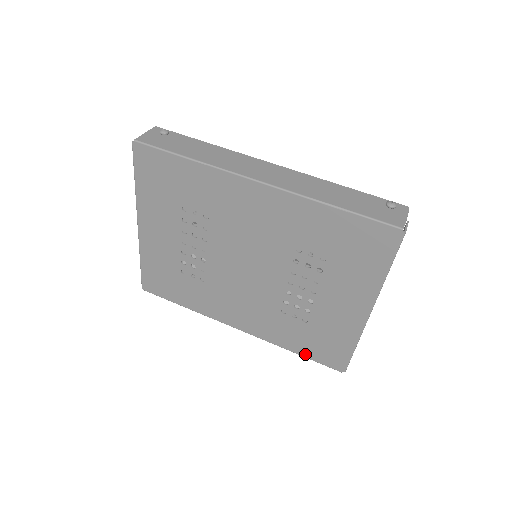
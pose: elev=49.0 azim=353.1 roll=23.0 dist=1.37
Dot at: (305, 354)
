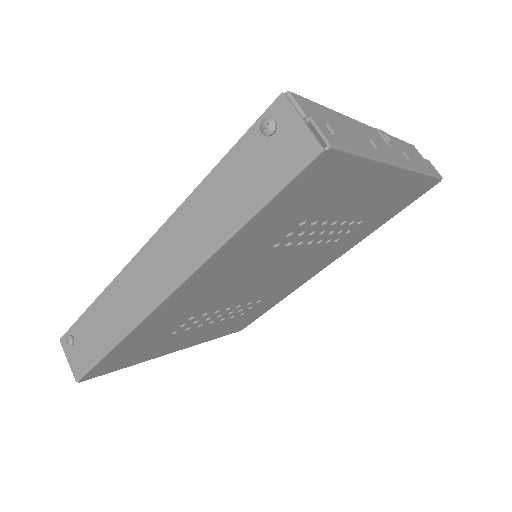
Dot at: (394, 215)
